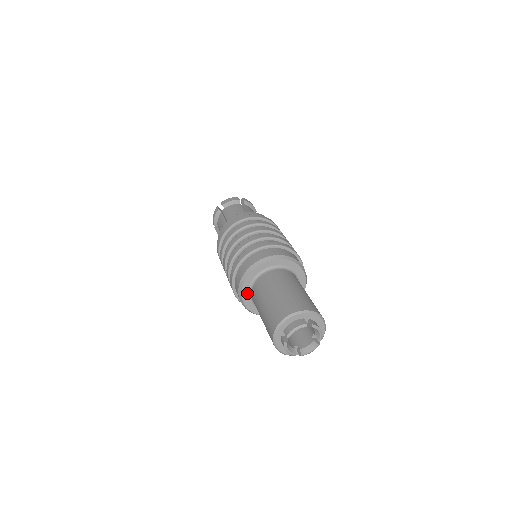
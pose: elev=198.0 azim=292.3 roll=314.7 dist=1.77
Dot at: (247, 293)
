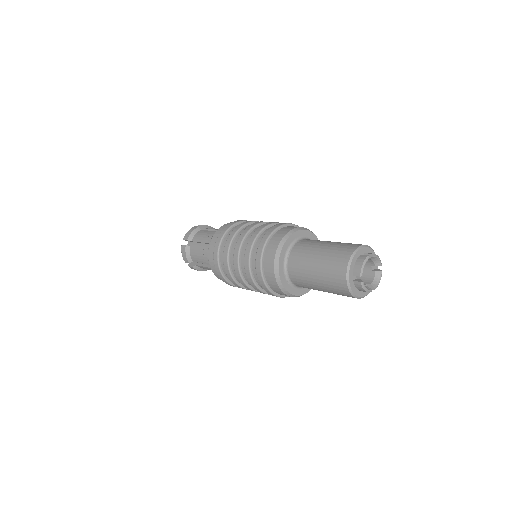
Dot at: (285, 279)
